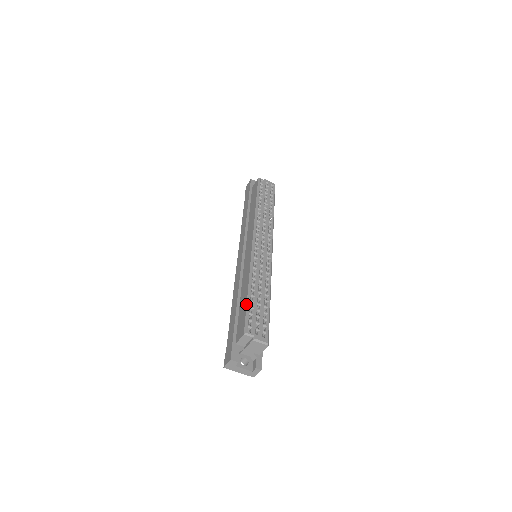
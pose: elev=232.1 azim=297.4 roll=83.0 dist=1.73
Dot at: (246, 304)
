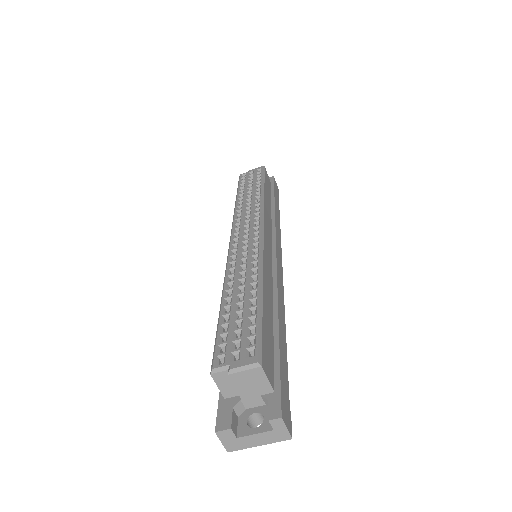
Dot at: (217, 325)
